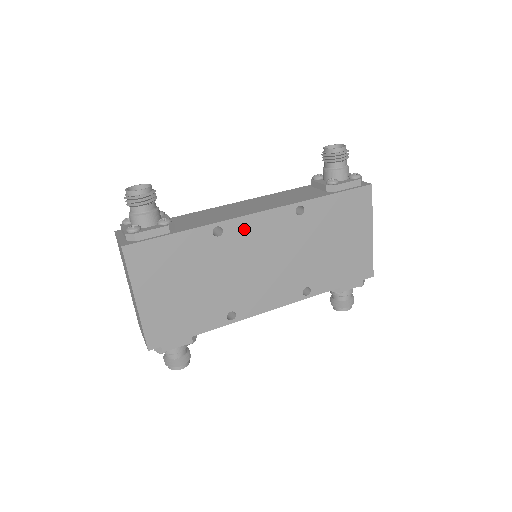
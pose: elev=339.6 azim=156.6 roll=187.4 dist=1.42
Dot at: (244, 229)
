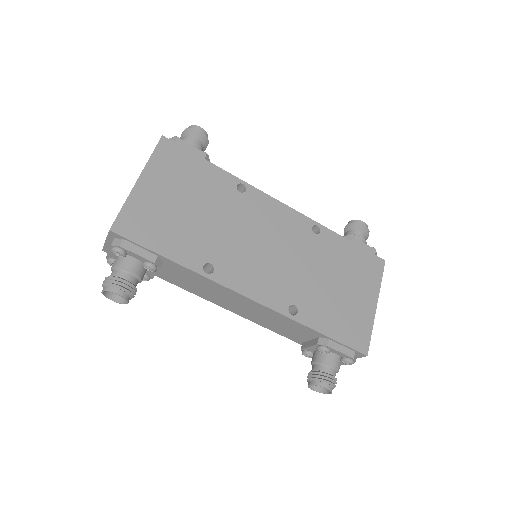
Dot at: (263, 204)
